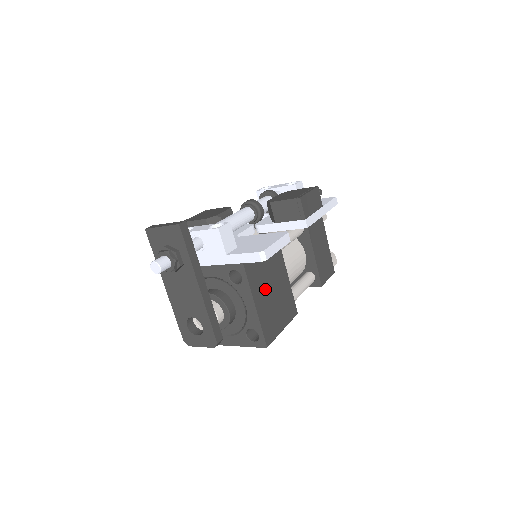
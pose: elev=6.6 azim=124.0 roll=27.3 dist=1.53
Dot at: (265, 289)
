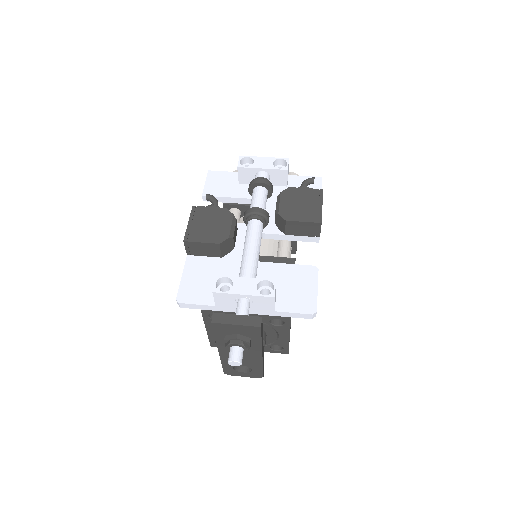
Dot at: occluded
